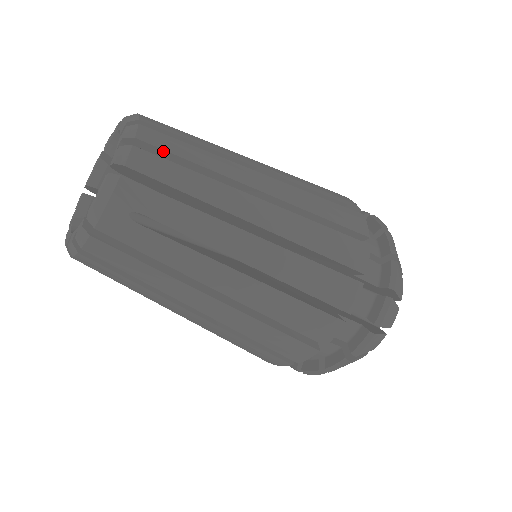
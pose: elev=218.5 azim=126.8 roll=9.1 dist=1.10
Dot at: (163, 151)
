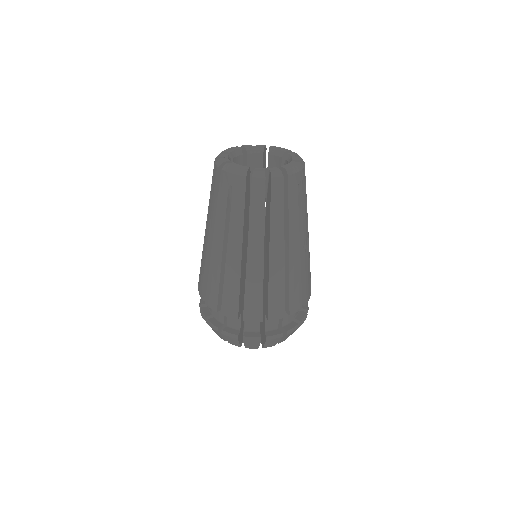
Dot at: occluded
